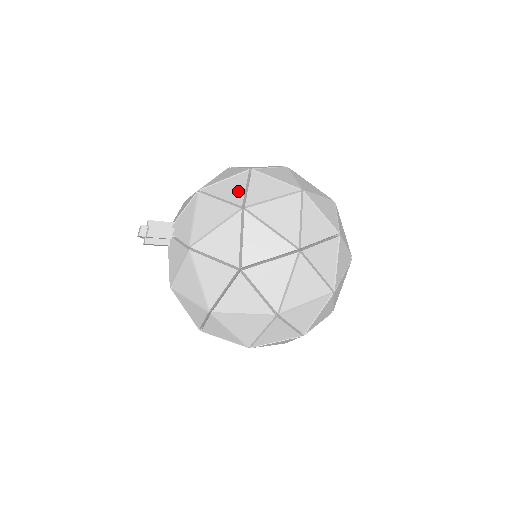
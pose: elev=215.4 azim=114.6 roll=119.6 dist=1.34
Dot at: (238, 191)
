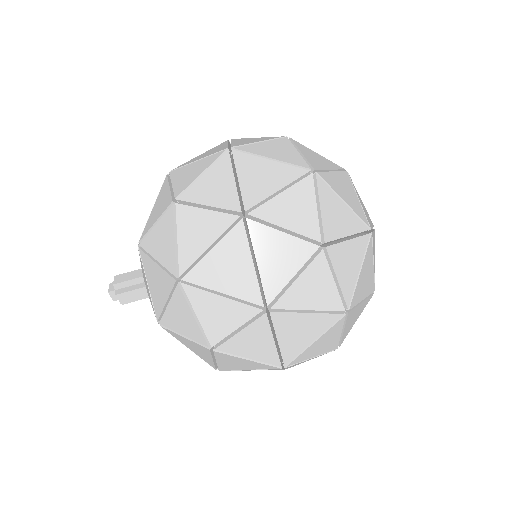
Dot at: occluded
